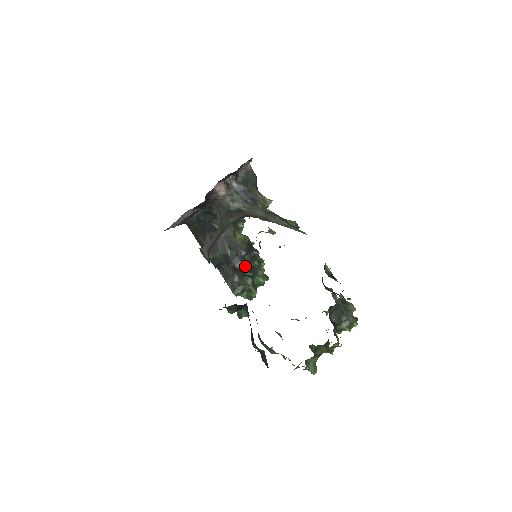
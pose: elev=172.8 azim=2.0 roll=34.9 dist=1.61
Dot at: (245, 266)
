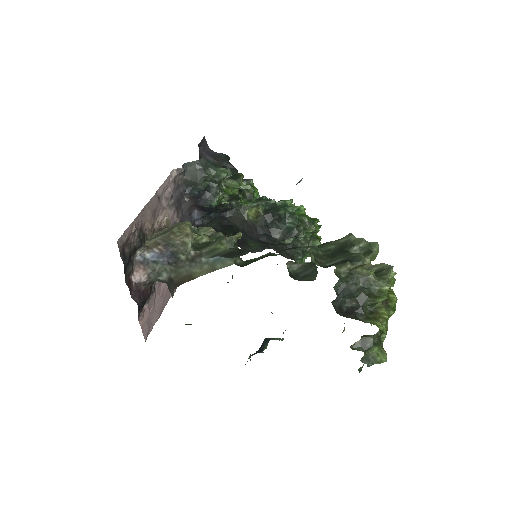
Dot at: (280, 236)
